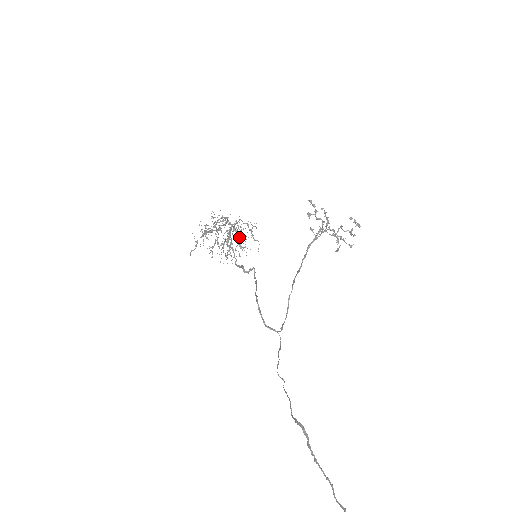
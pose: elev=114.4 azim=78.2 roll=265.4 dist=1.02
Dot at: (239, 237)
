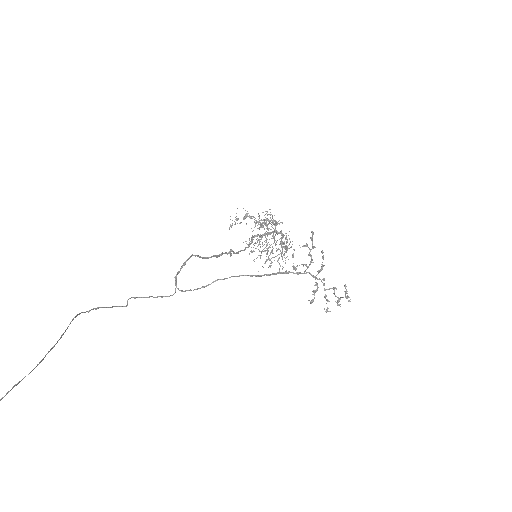
Dot at: occluded
